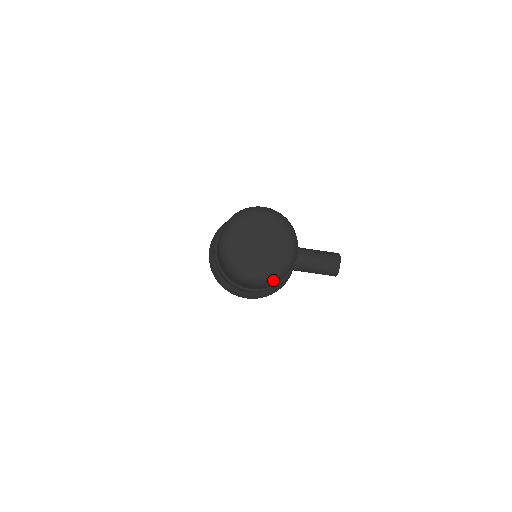
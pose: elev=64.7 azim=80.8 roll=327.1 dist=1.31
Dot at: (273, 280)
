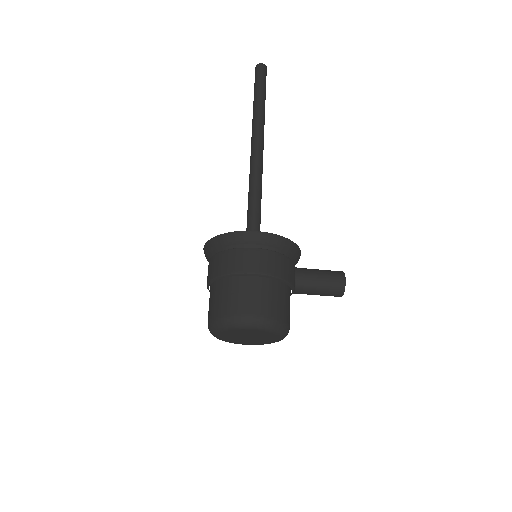
Dot at: occluded
